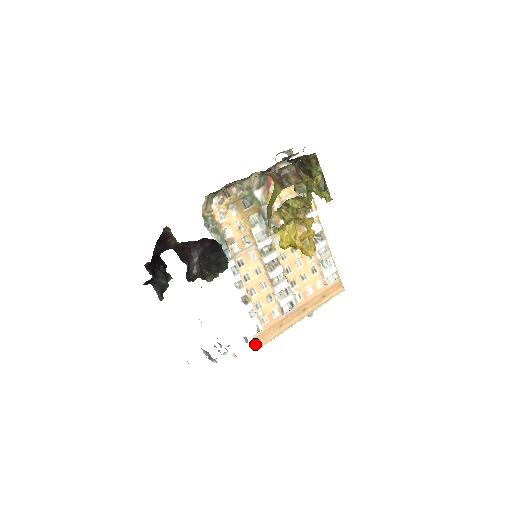
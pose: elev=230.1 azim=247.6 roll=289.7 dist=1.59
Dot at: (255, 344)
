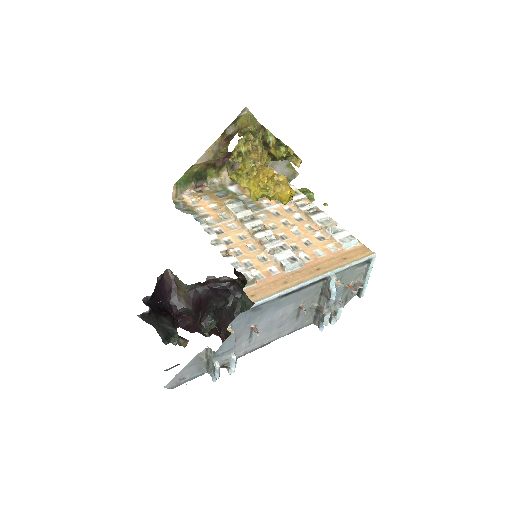
Dot at: (249, 298)
